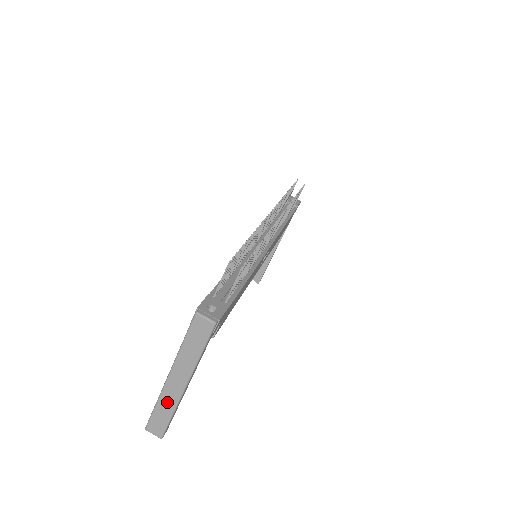
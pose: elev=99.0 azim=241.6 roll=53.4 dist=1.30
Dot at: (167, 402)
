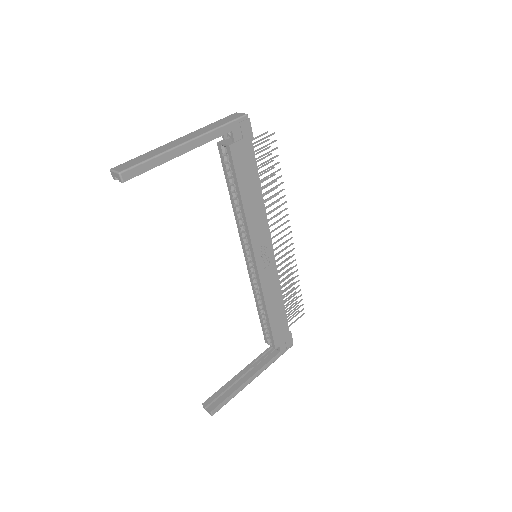
Dot at: (159, 150)
